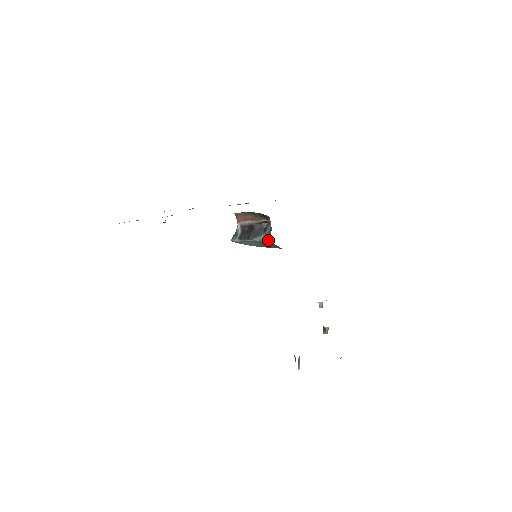
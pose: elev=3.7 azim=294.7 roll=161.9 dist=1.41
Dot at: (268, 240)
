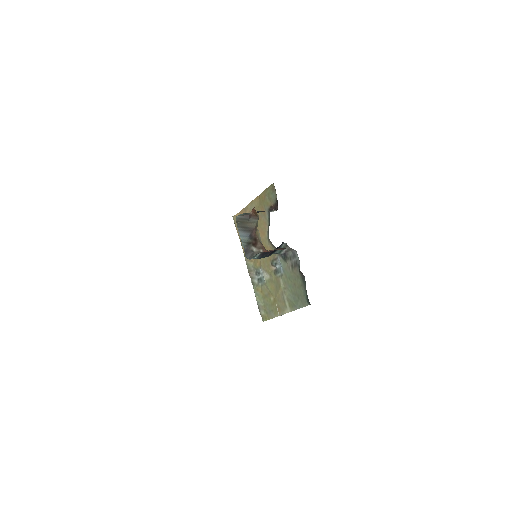
Dot at: occluded
